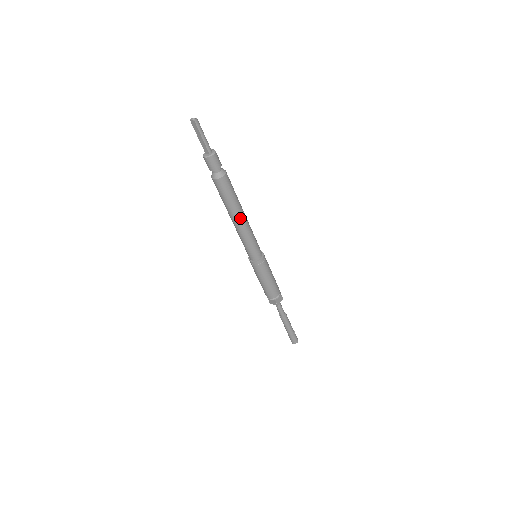
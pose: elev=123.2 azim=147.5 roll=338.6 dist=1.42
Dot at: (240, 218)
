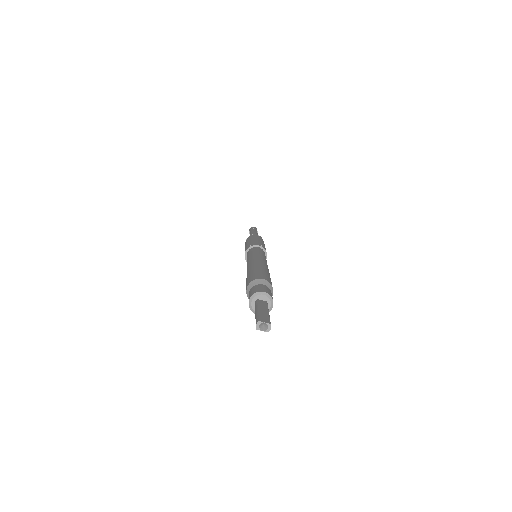
Dot at: occluded
